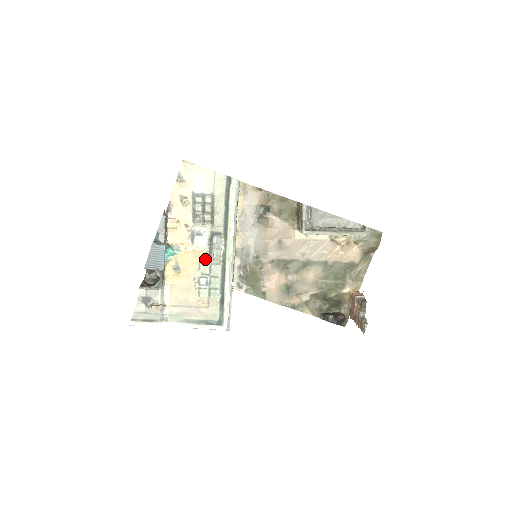
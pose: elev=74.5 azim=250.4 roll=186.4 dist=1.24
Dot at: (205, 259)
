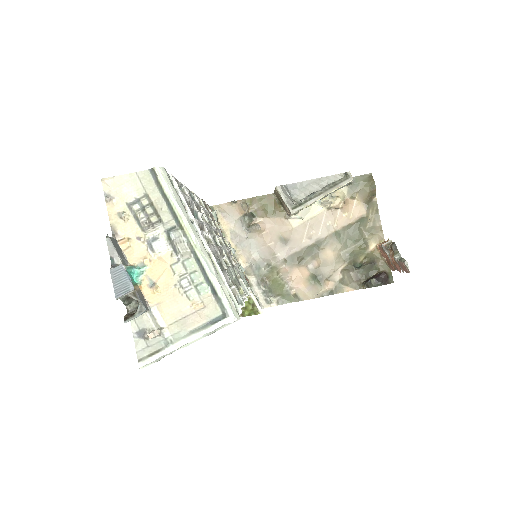
Dot at: (174, 260)
